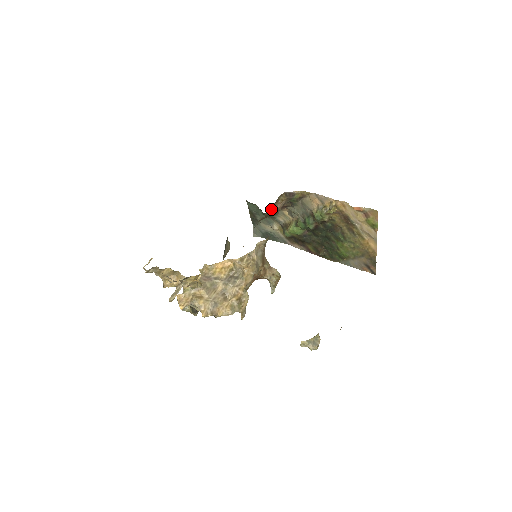
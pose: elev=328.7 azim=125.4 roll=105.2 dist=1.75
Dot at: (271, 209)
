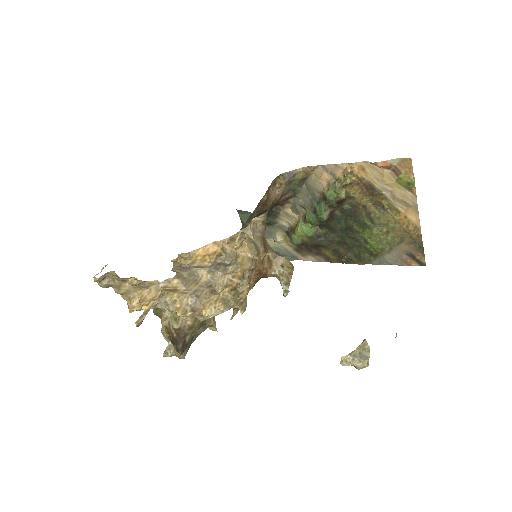
Dot at: (267, 195)
